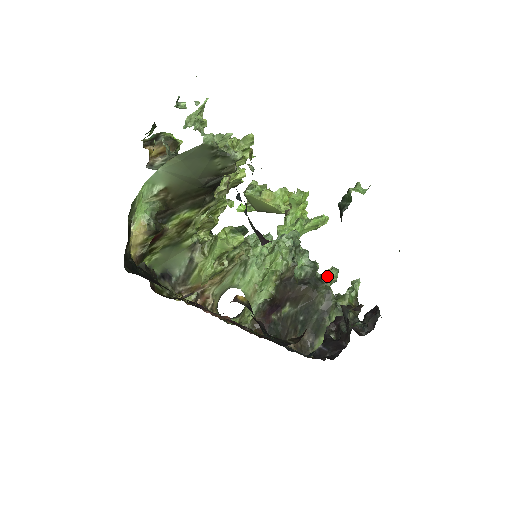
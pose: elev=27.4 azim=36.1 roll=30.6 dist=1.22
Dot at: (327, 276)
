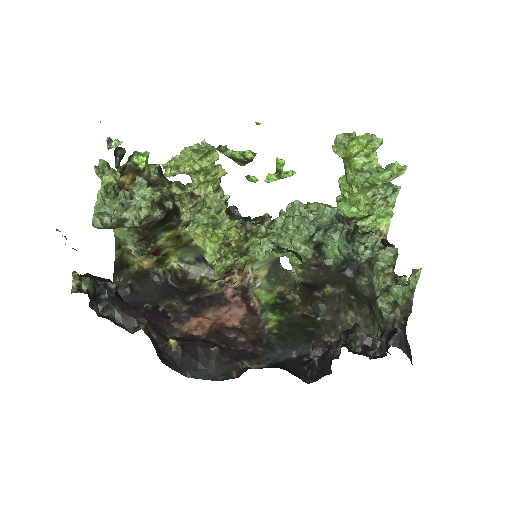
Dot at: (374, 261)
